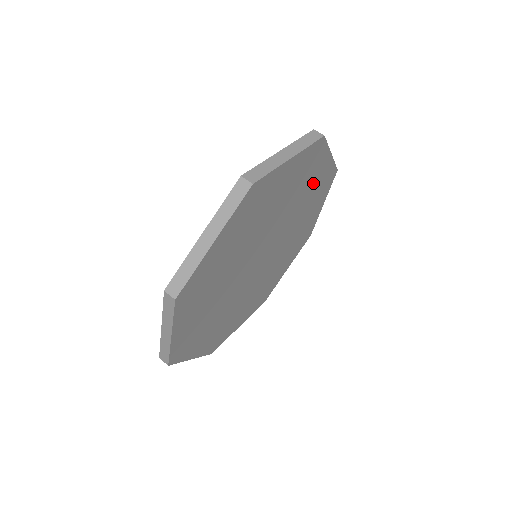
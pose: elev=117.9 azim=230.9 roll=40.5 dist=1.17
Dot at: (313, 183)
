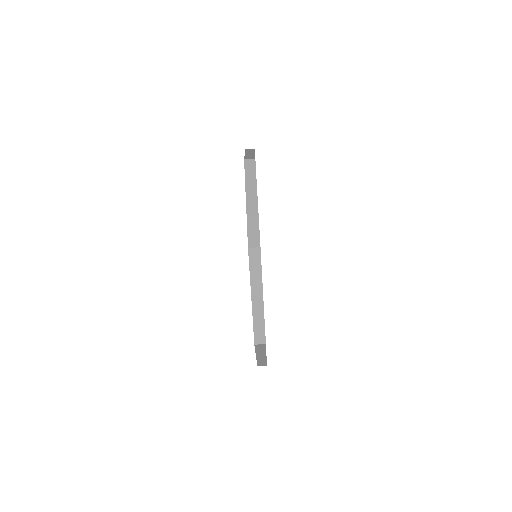
Dot at: occluded
